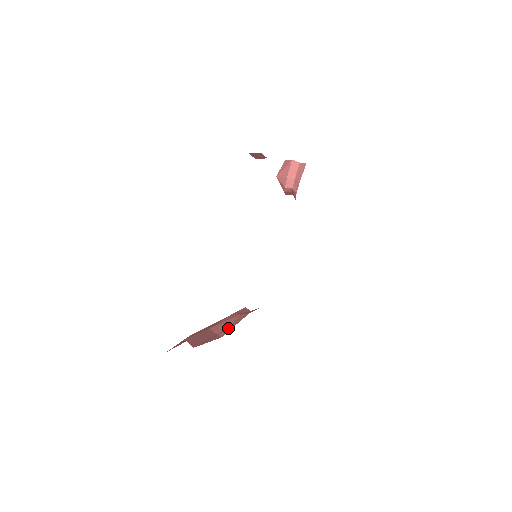
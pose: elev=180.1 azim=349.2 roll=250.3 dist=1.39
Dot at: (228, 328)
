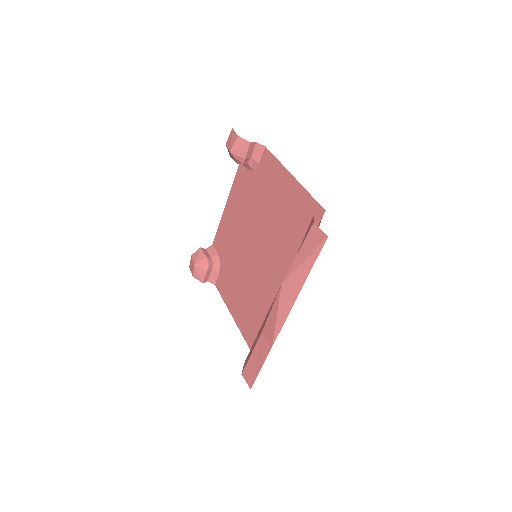
Dot at: occluded
